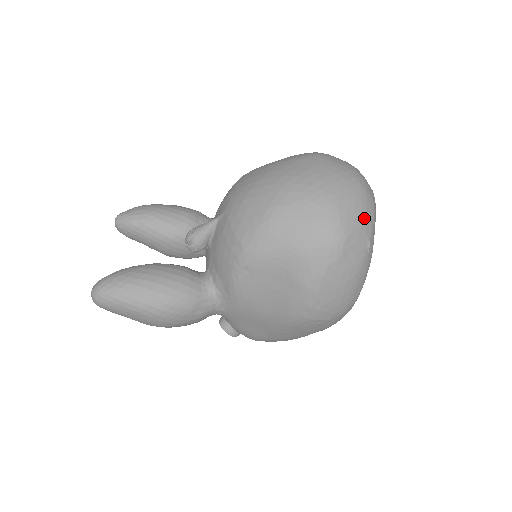
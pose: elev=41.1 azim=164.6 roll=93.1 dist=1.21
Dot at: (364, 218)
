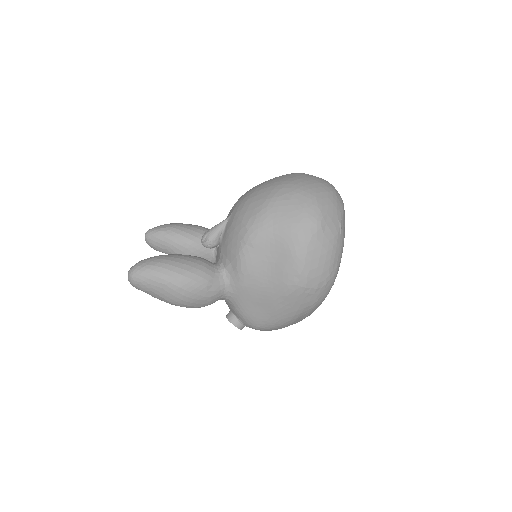
Dot at: (335, 206)
